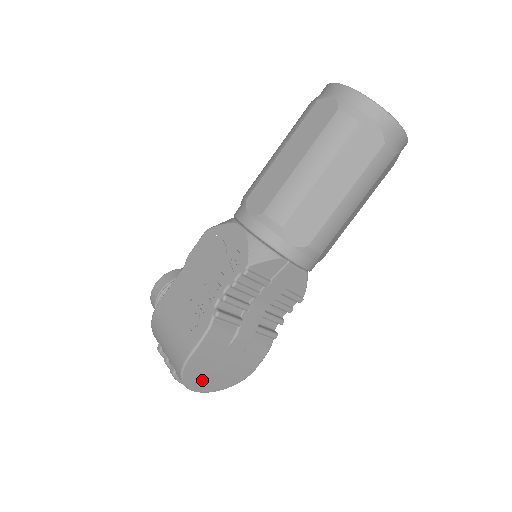
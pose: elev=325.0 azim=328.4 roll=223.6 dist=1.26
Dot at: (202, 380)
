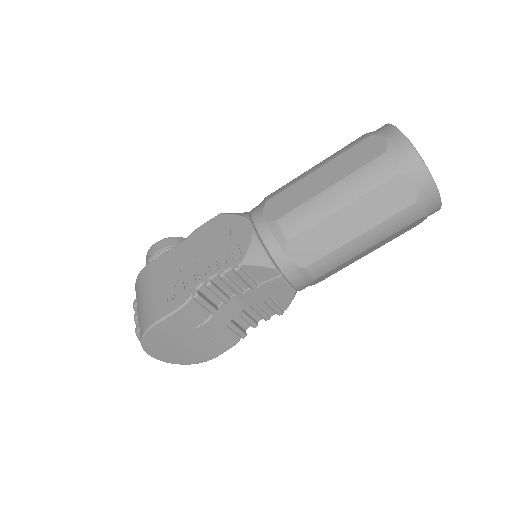
Dot at: (160, 348)
